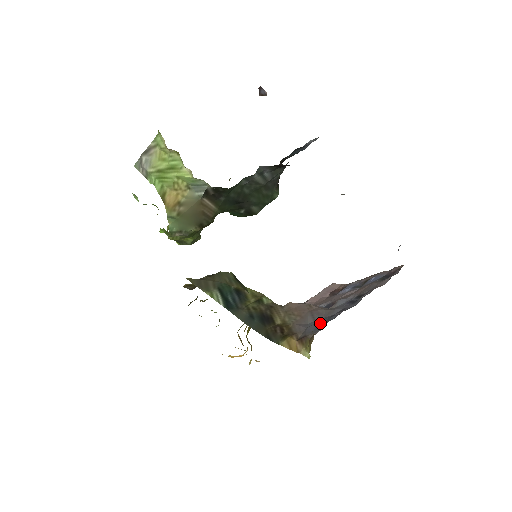
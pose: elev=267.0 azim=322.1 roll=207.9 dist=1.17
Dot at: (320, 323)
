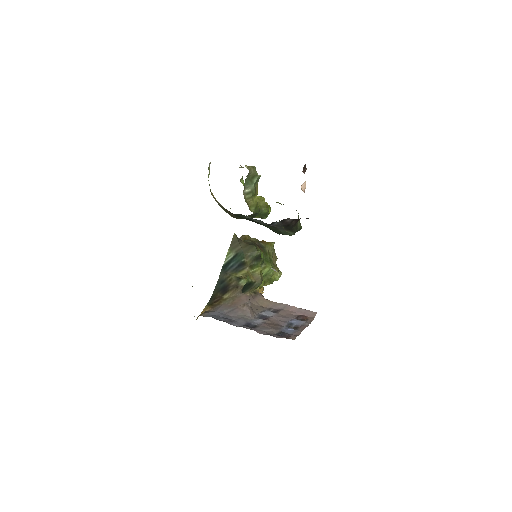
Dot at: (219, 315)
